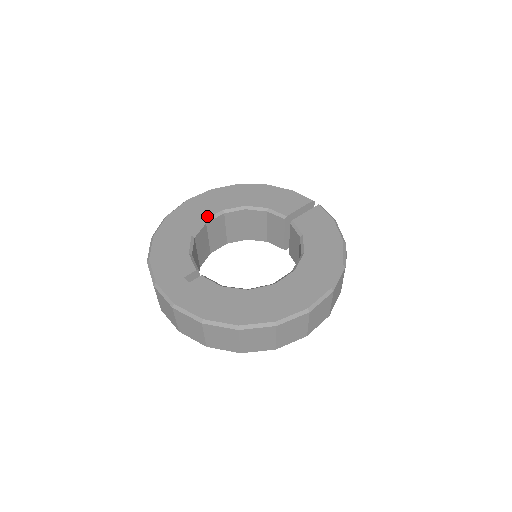
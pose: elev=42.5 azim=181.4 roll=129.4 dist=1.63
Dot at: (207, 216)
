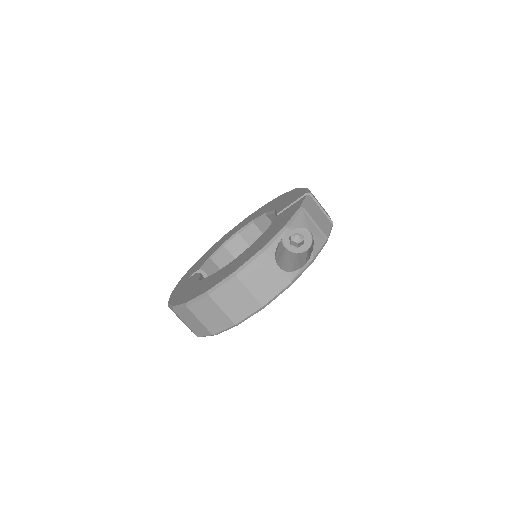
Dot at: (242, 227)
